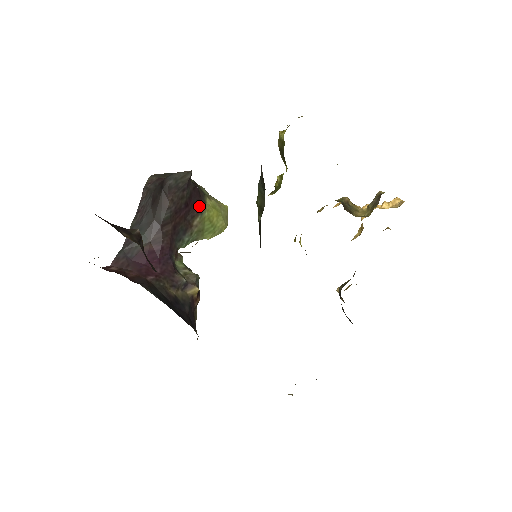
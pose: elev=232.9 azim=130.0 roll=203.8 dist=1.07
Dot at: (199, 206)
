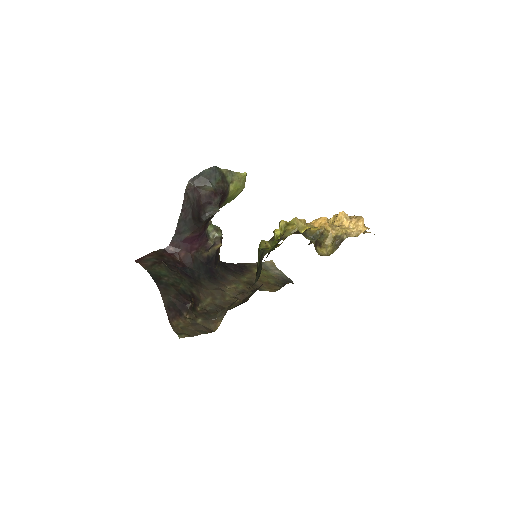
Dot at: (224, 199)
